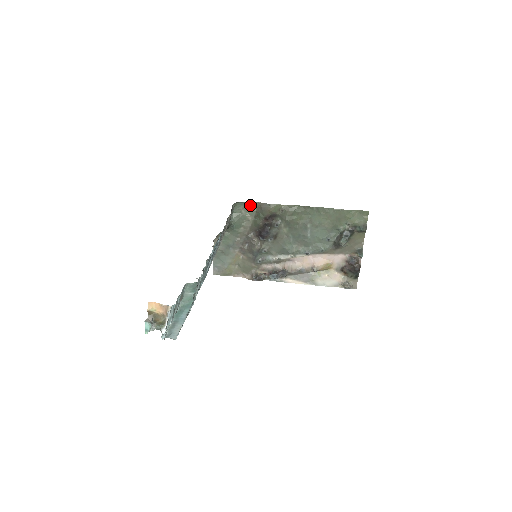
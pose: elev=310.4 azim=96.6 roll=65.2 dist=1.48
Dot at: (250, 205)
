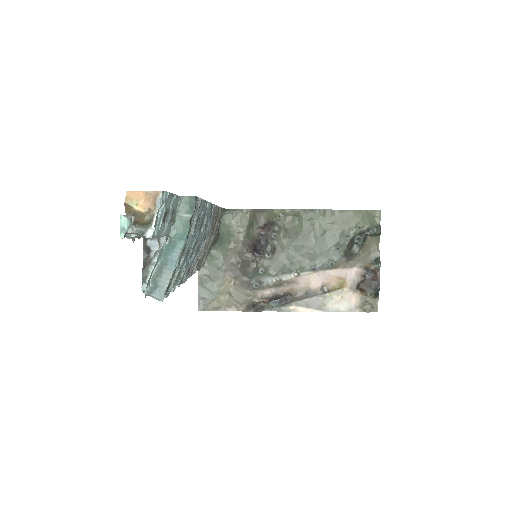
Dot at: (241, 213)
